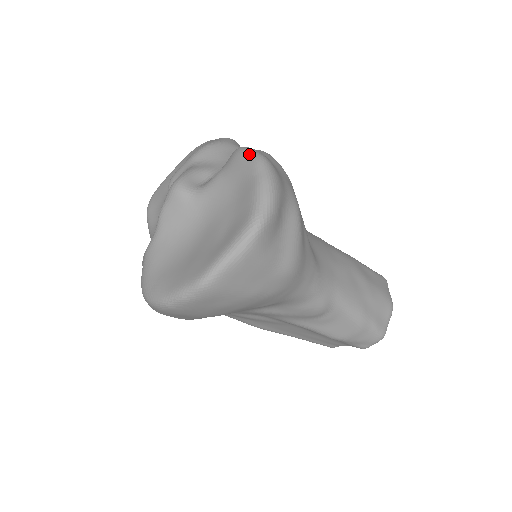
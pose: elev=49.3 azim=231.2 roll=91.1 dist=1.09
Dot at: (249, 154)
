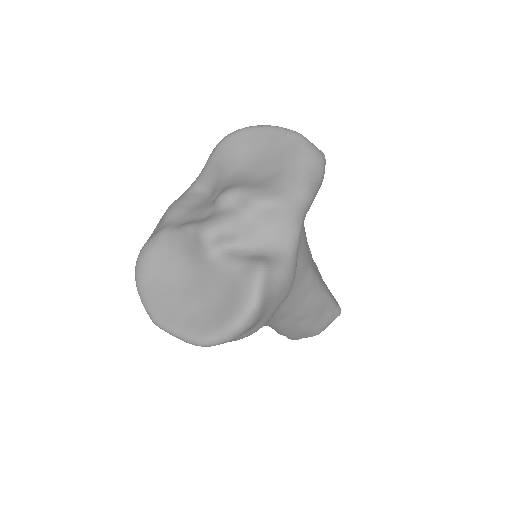
Dot at: (252, 295)
